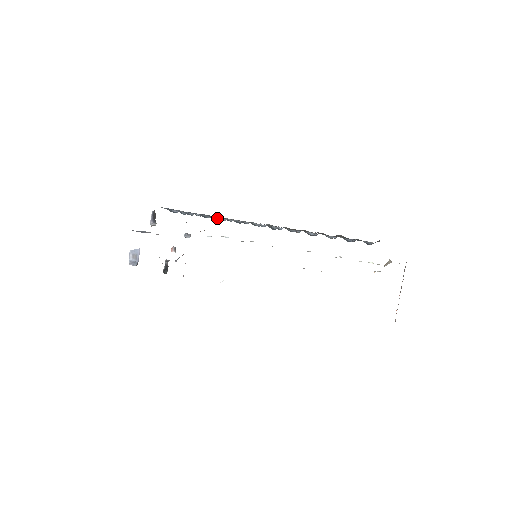
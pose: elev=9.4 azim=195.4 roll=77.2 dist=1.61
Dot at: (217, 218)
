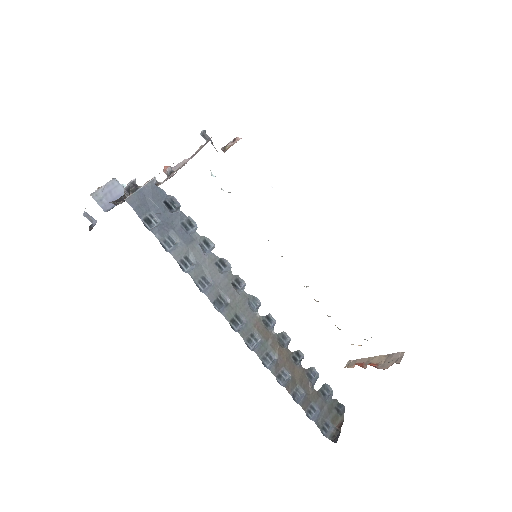
Dot at: (198, 282)
